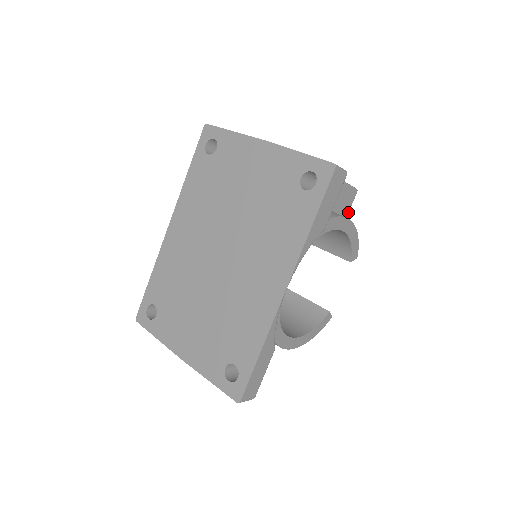
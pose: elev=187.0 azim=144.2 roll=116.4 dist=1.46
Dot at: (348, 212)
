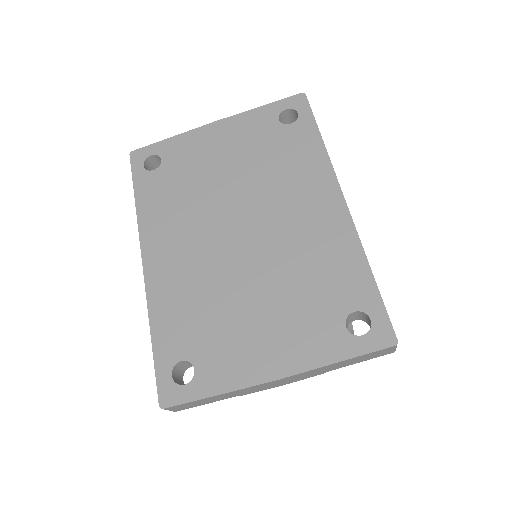
Dot at: occluded
